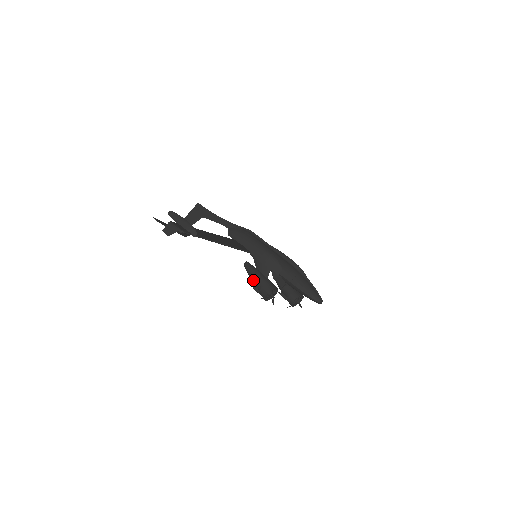
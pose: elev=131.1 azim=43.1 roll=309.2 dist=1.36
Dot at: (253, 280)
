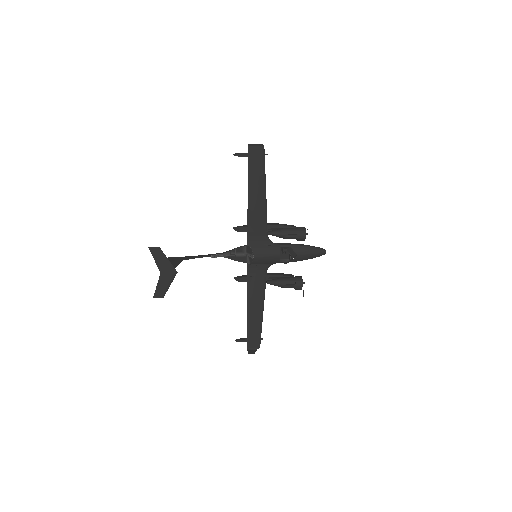
Dot at: (287, 230)
